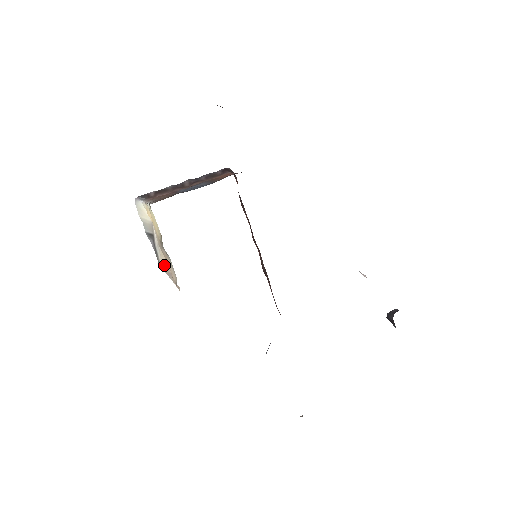
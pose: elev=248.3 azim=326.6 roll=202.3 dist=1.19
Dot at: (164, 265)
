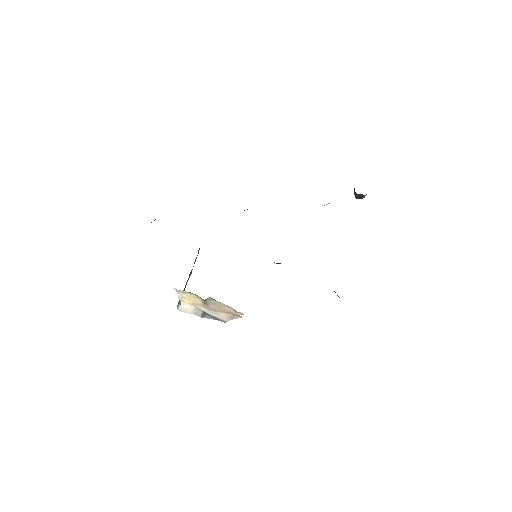
Dot at: (225, 317)
